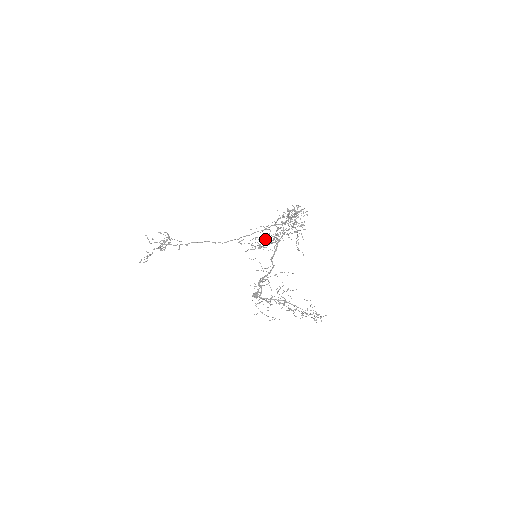
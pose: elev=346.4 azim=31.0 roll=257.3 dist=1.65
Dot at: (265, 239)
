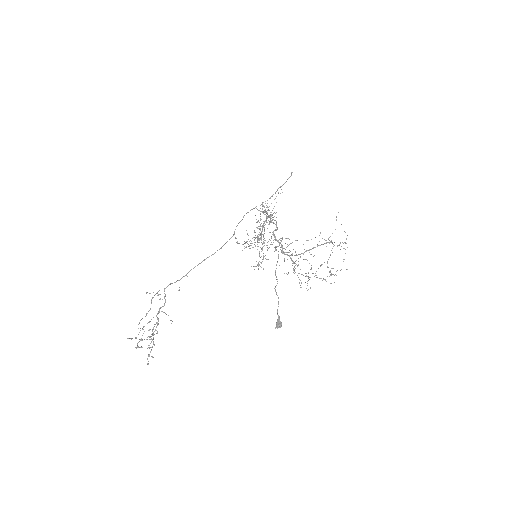
Dot at: (253, 266)
